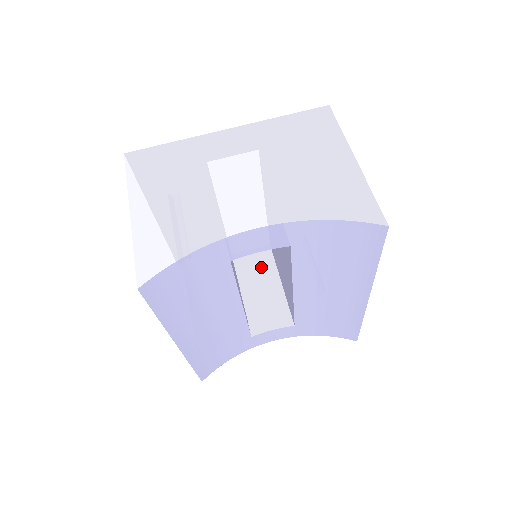
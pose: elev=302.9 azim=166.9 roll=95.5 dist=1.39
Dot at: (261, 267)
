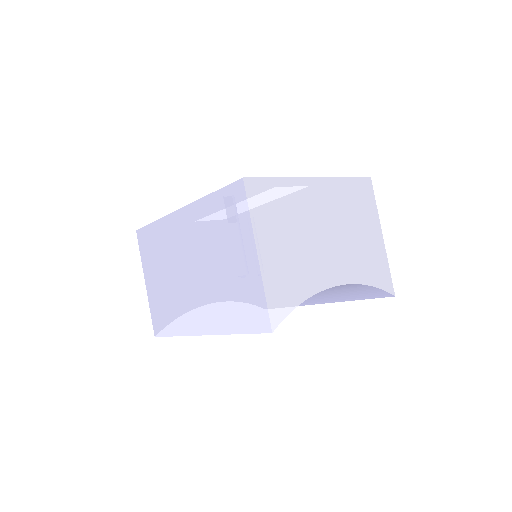
Dot at: occluded
